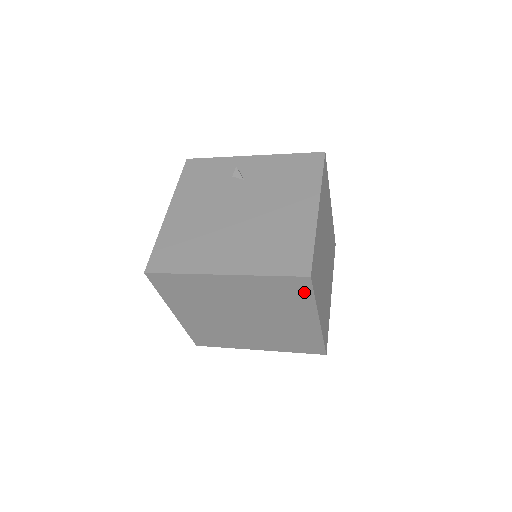
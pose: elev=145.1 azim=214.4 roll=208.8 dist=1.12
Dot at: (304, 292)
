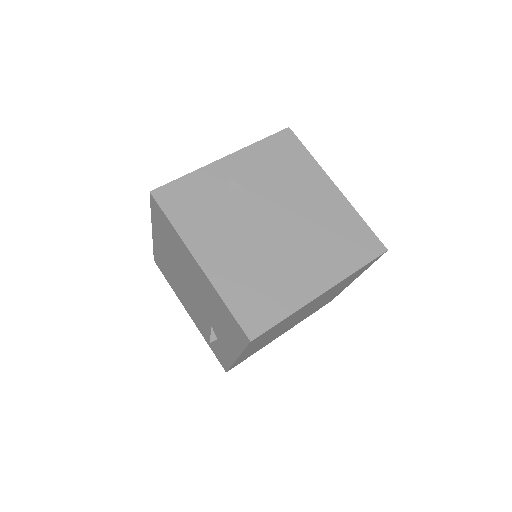
Dot at: occluded
